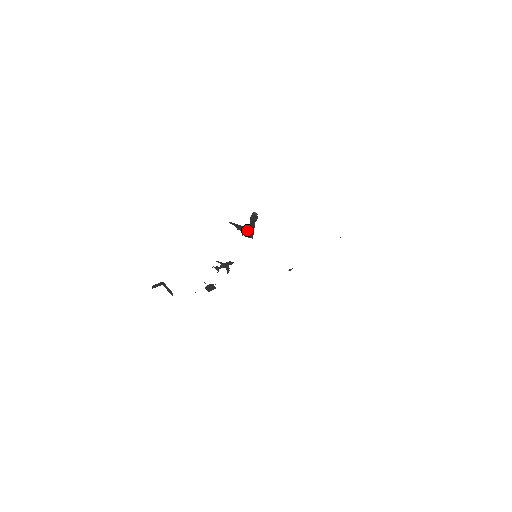
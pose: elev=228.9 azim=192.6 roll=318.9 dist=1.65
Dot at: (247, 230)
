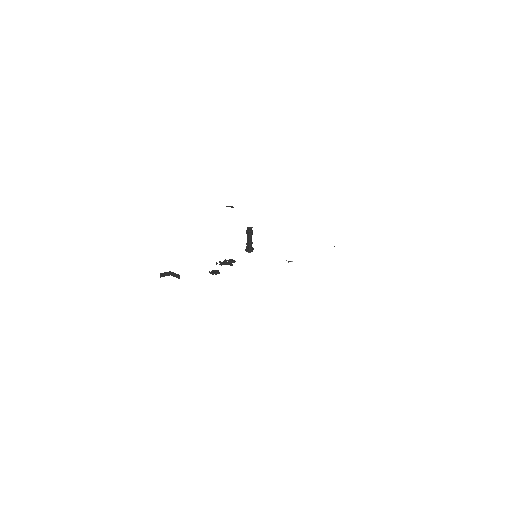
Dot at: occluded
